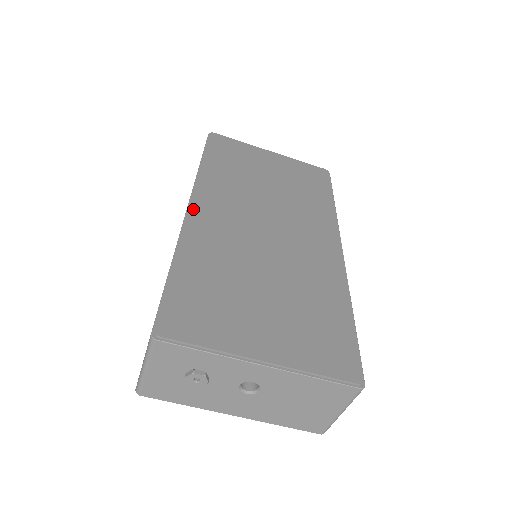
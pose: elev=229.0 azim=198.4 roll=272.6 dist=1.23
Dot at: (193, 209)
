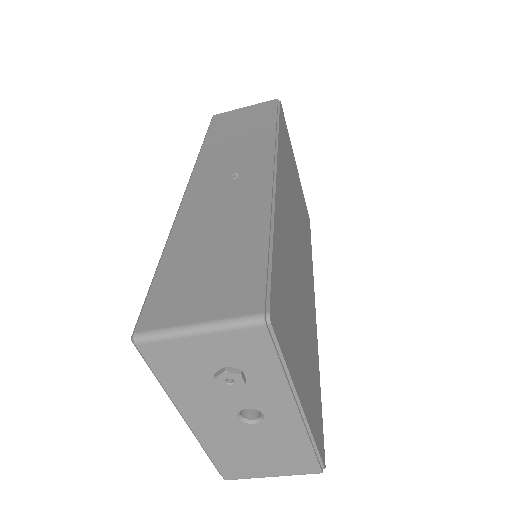
Dot at: (278, 177)
